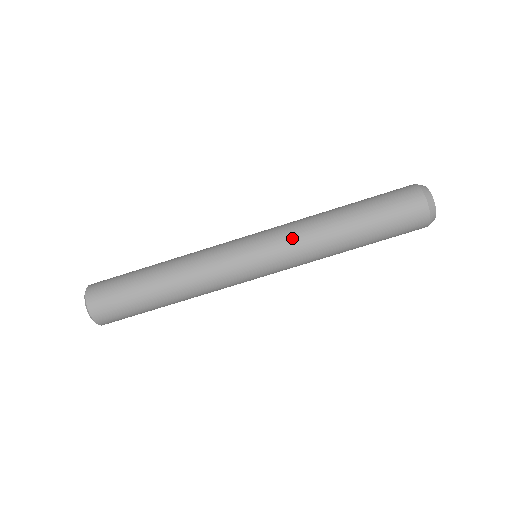
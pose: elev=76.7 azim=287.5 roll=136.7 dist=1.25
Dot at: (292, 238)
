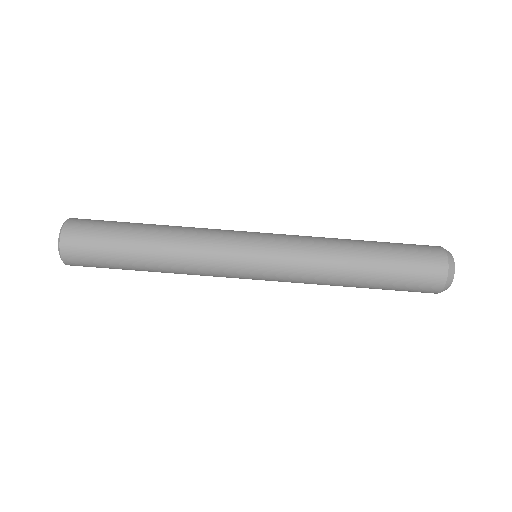
Dot at: (301, 246)
